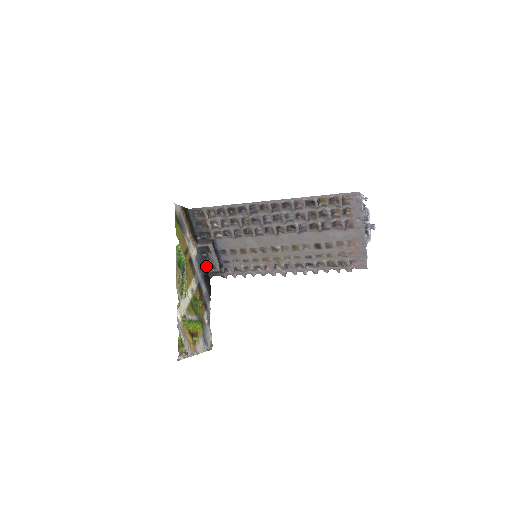
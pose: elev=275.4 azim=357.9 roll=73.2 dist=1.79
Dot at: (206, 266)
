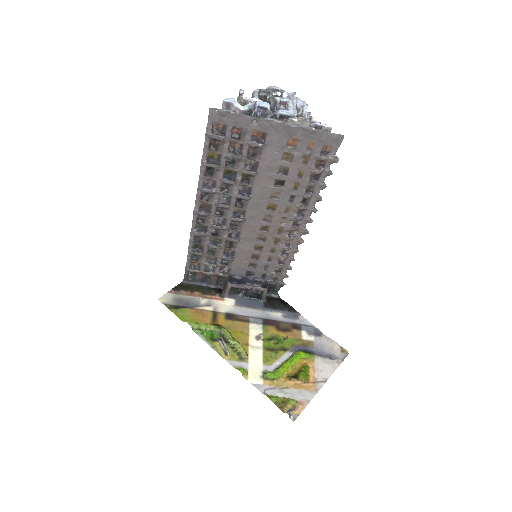
Dot at: (257, 297)
